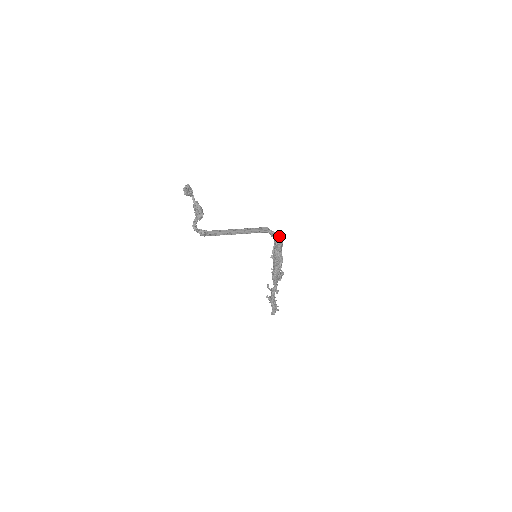
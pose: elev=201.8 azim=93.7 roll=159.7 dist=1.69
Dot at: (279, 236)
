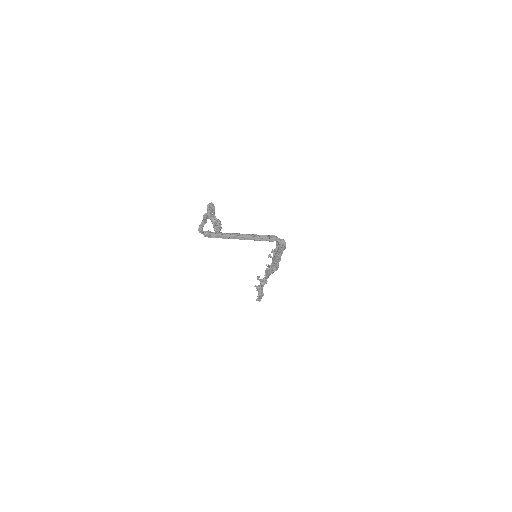
Dot at: (283, 242)
